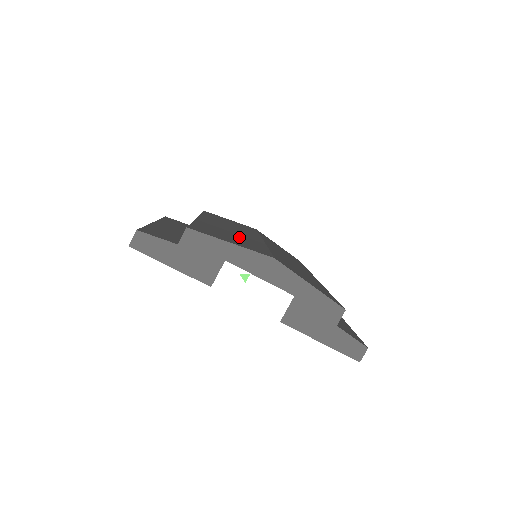
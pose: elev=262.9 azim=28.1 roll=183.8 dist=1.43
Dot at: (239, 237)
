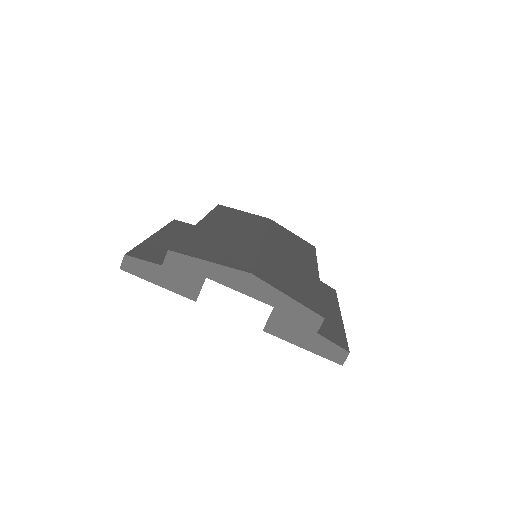
Dot at: (230, 245)
